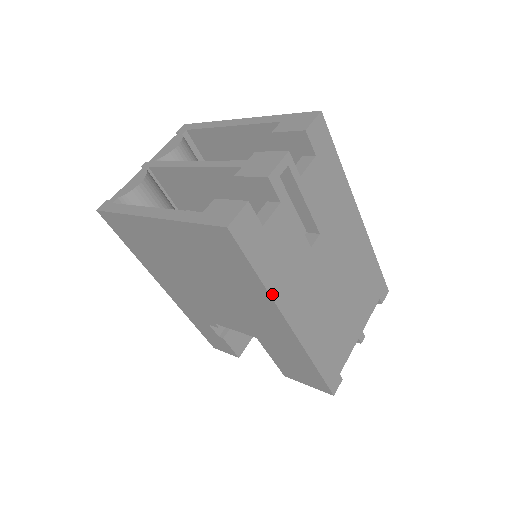
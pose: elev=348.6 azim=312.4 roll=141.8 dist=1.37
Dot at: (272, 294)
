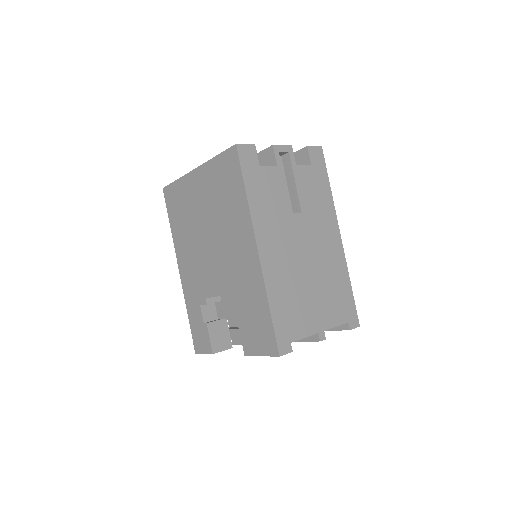
Dot at: (251, 211)
